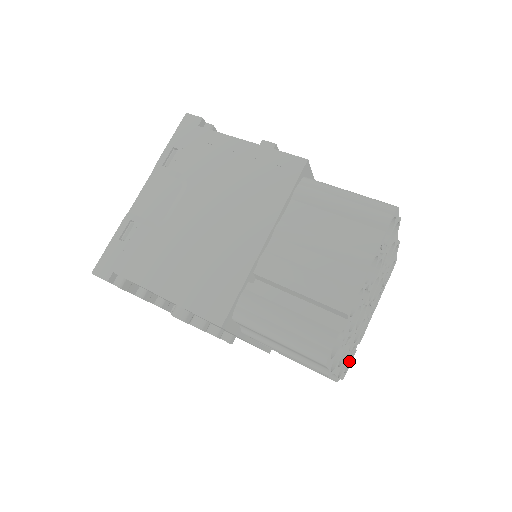
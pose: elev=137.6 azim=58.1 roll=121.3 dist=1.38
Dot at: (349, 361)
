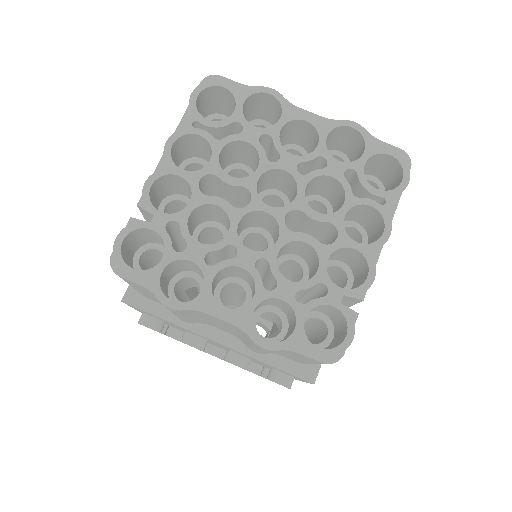
Dot at: (345, 333)
